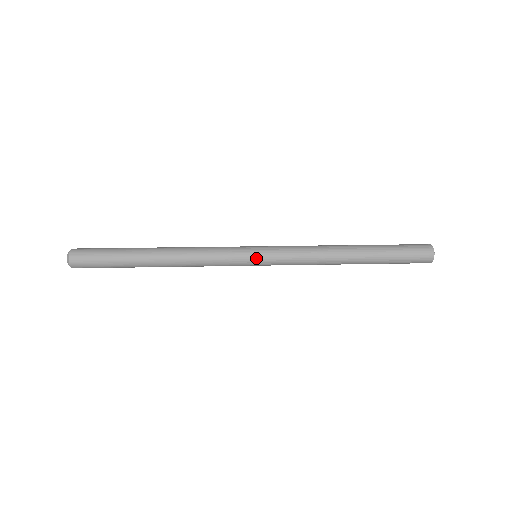
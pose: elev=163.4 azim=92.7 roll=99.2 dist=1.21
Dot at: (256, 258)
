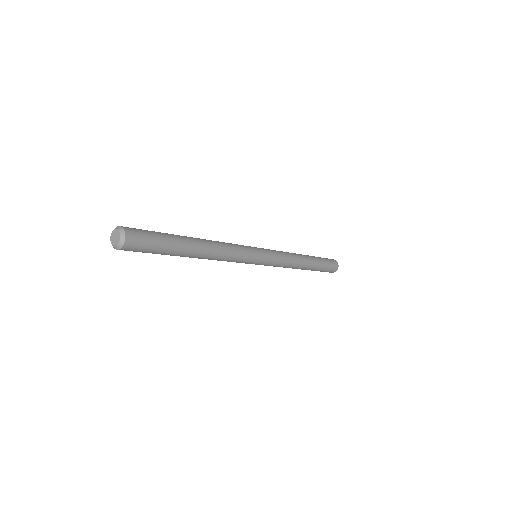
Dot at: (262, 258)
